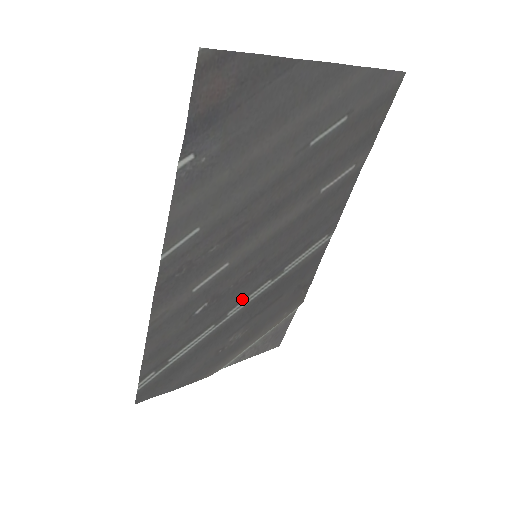
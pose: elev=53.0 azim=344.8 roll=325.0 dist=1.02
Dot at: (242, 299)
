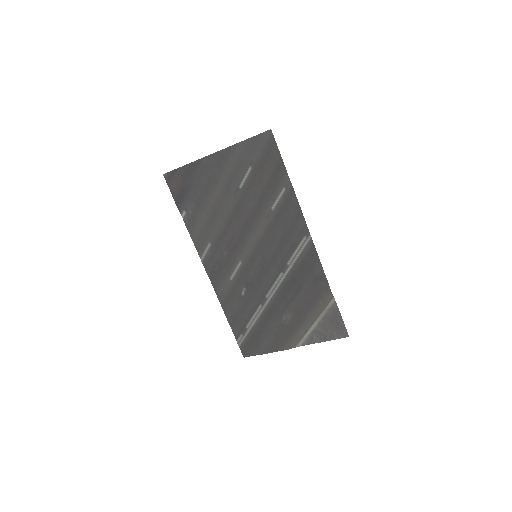
Dot at: (270, 287)
